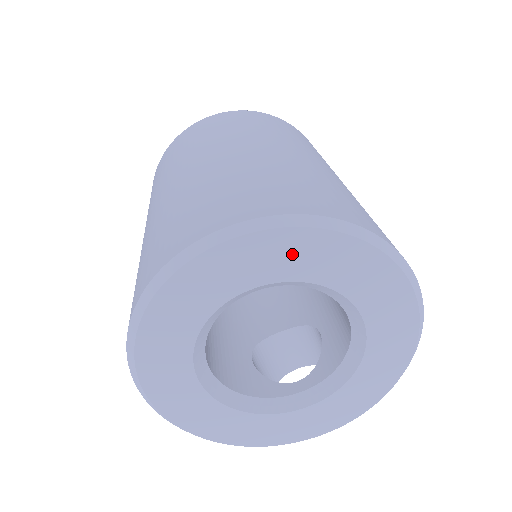
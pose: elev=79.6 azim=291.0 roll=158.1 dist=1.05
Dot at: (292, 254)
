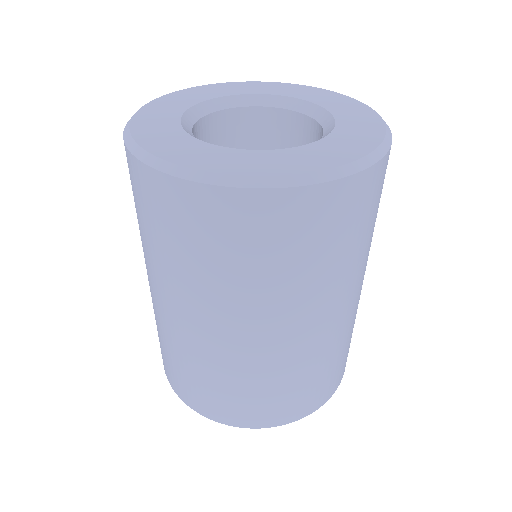
Dot at: occluded
